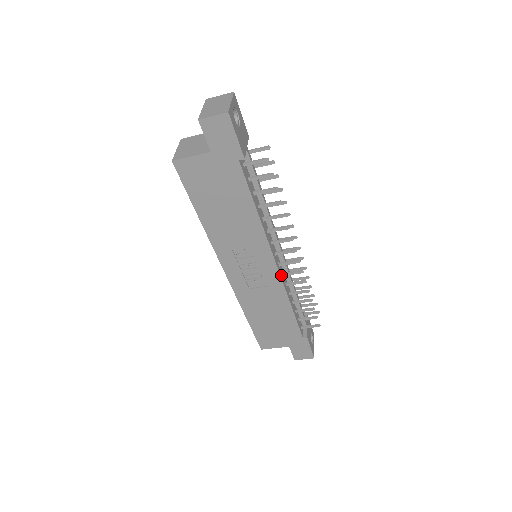
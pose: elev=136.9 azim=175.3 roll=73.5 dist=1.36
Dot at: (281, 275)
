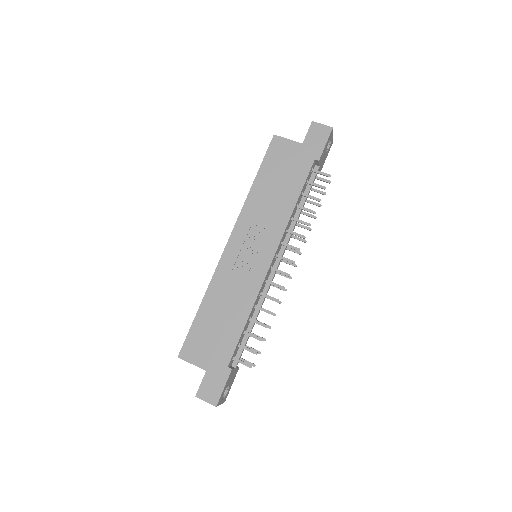
Dot at: (266, 276)
